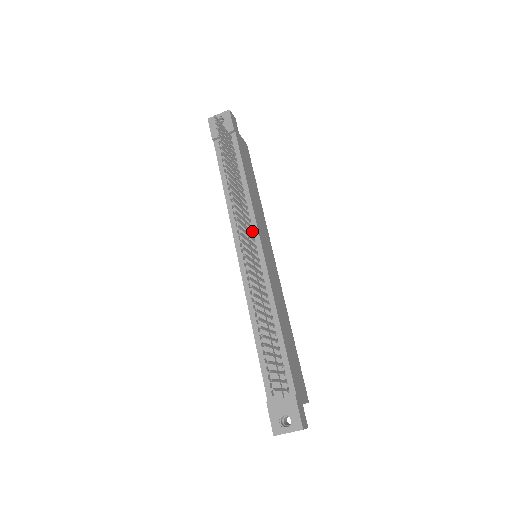
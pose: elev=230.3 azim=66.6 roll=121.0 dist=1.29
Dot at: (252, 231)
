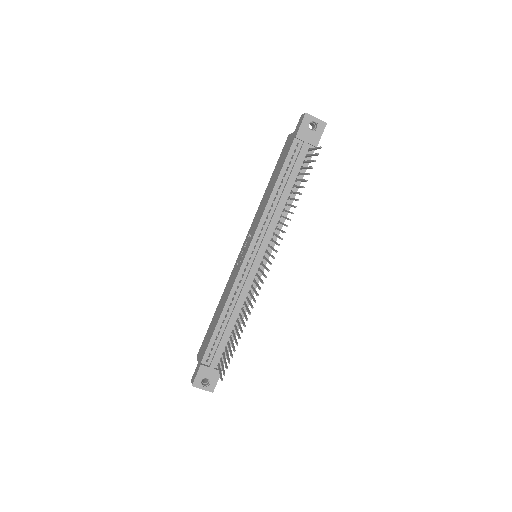
Dot at: (270, 243)
